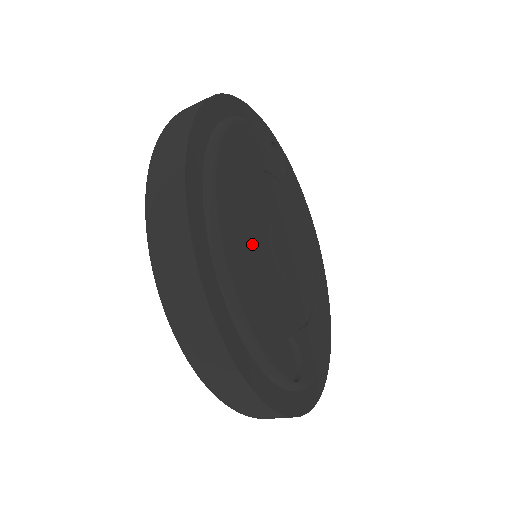
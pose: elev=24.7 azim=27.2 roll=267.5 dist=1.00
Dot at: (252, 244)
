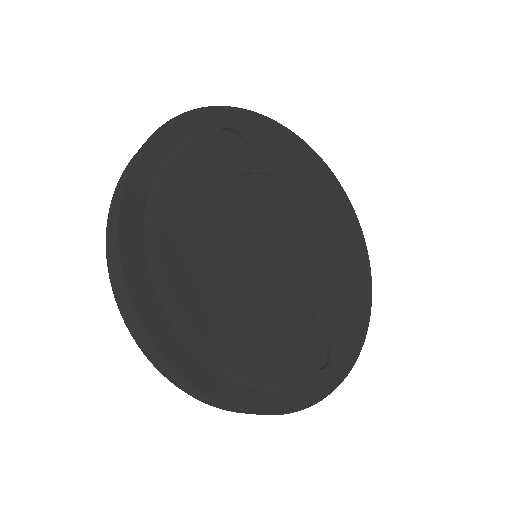
Dot at: (233, 295)
